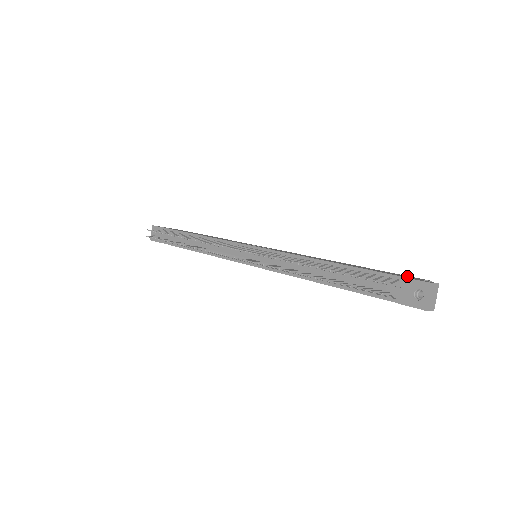
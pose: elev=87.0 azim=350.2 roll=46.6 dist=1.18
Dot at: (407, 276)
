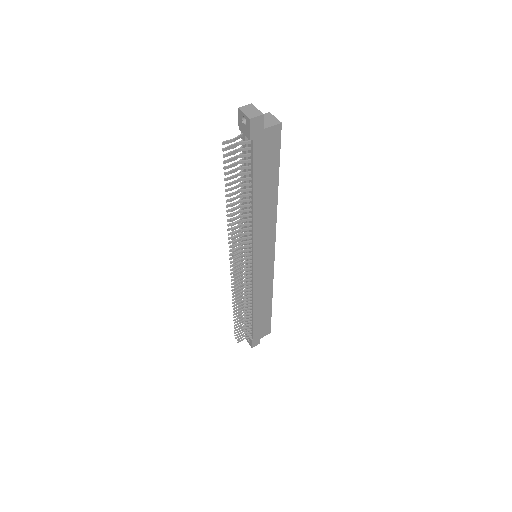
Dot at: occluded
